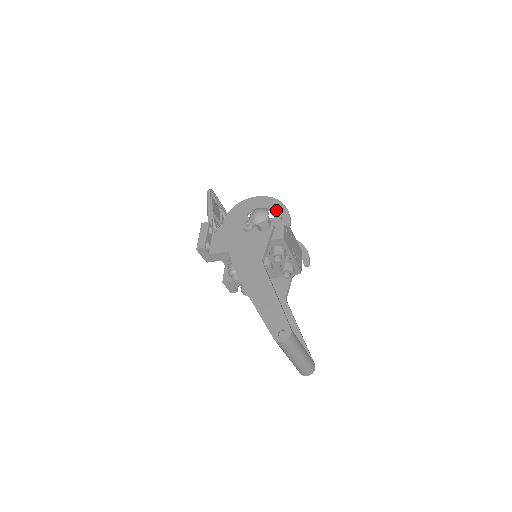
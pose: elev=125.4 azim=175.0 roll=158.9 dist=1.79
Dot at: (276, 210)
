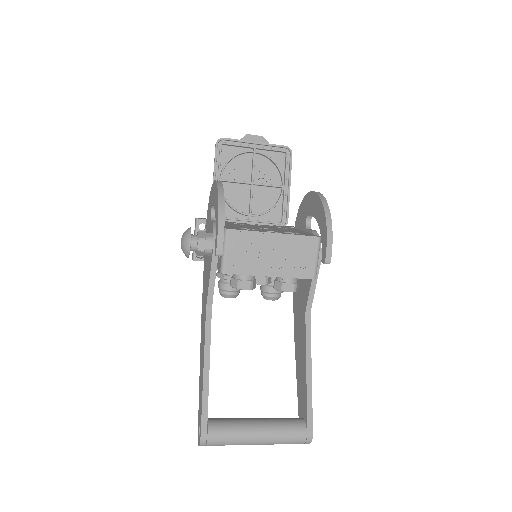
Dot at: occluded
